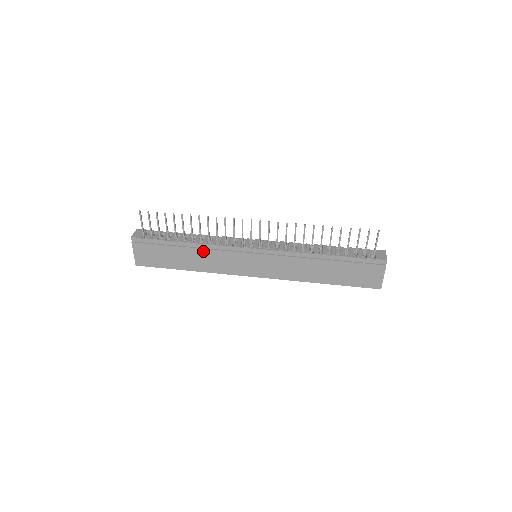
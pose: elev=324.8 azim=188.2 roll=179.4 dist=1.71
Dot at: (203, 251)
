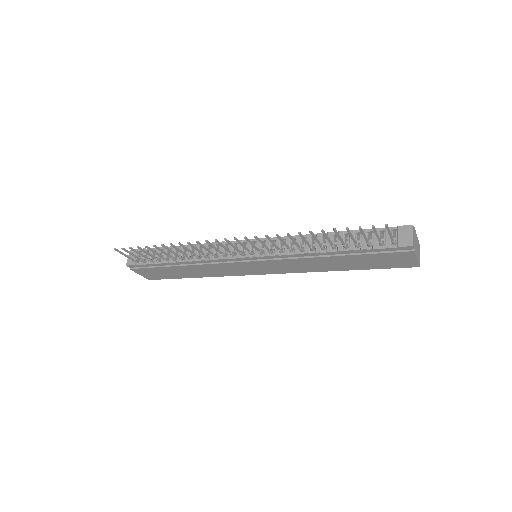
Dot at: (198, 266)
